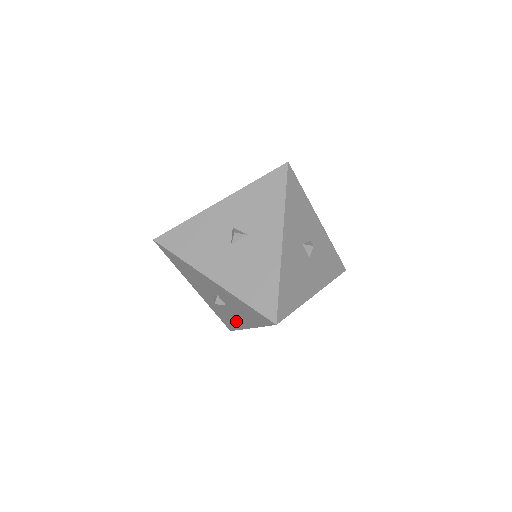
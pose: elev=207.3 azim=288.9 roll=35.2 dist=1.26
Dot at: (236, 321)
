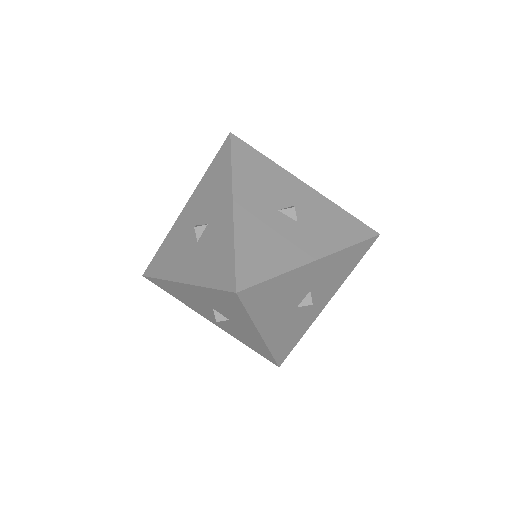
Dot at: (292, 252)
